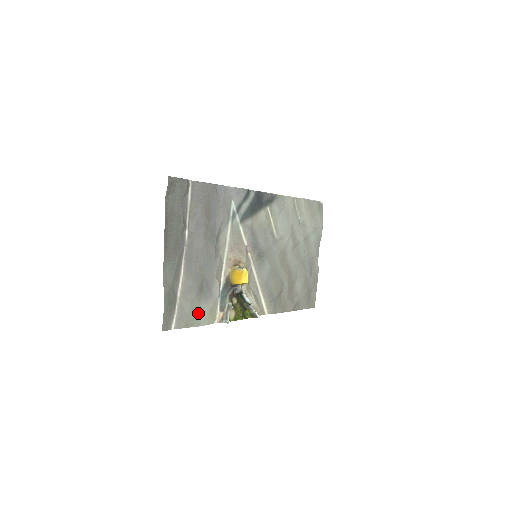
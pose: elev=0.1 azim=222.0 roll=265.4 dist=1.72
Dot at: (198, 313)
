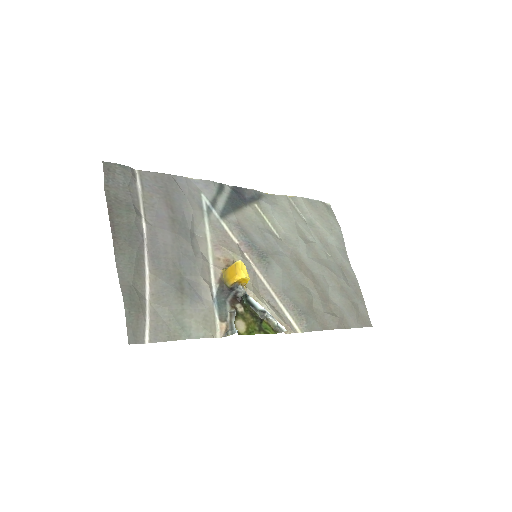
Dot at: (184, 321)
